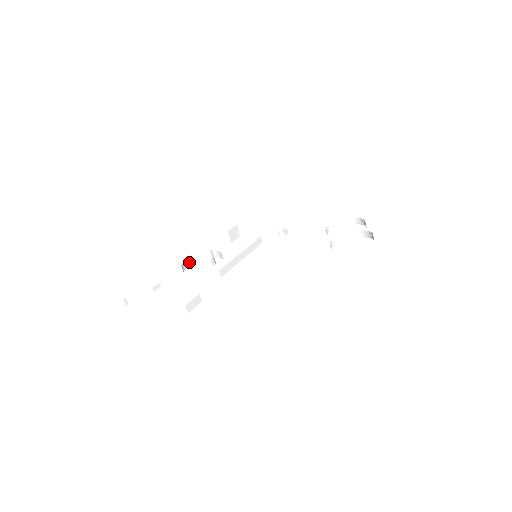
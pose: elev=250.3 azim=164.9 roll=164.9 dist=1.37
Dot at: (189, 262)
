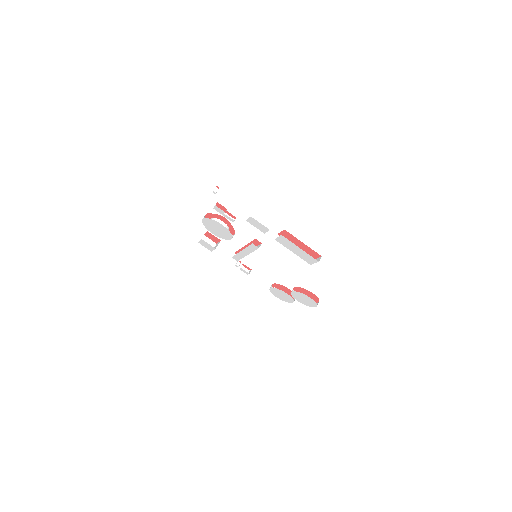
Dot at: (213, 217)
